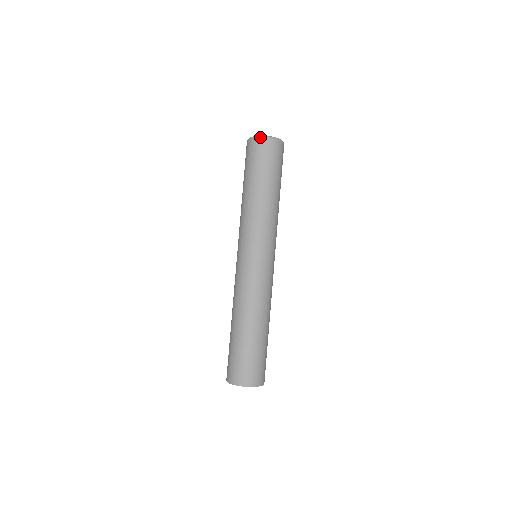
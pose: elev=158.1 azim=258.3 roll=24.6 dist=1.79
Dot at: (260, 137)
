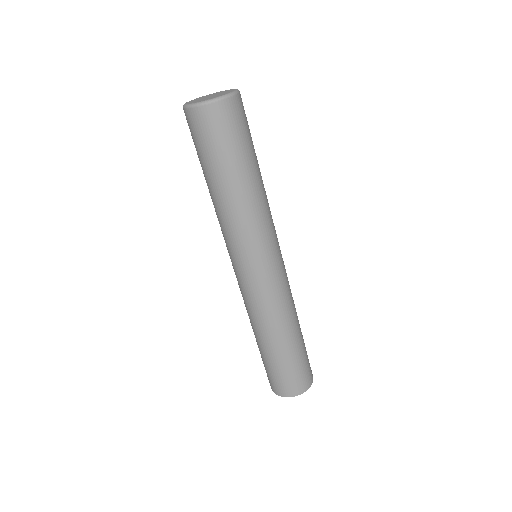
Dot at: (194, 107)
